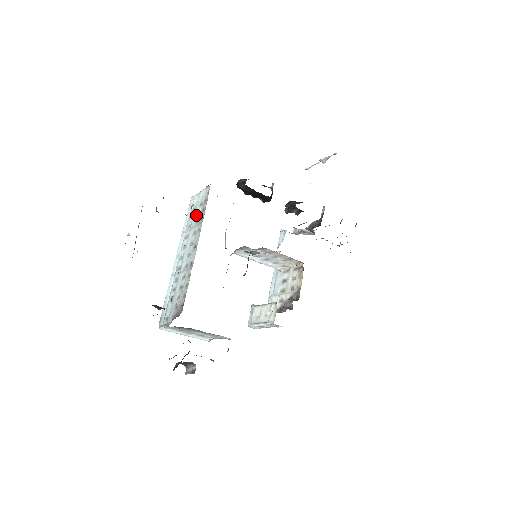
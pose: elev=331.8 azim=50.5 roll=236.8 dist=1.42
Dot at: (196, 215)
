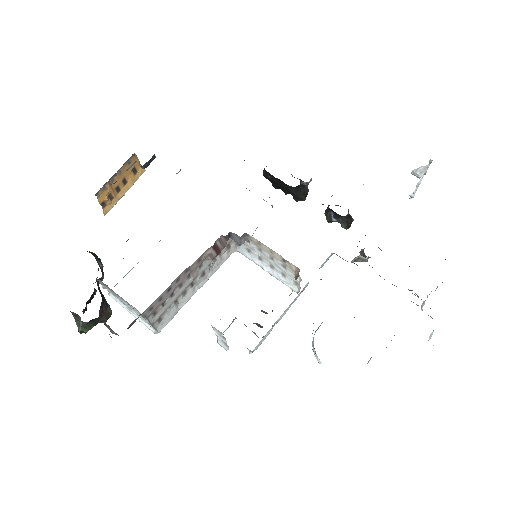
Dot at: occluded
